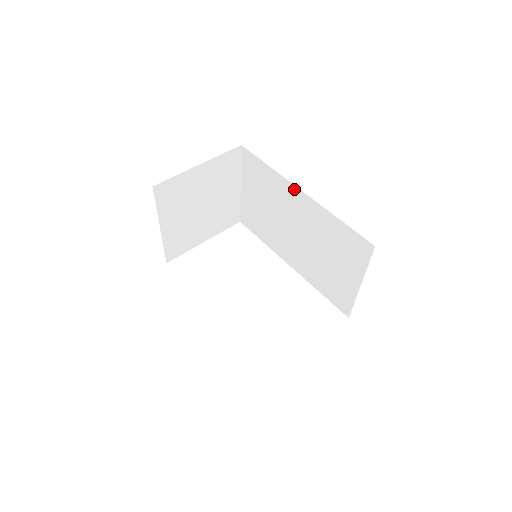
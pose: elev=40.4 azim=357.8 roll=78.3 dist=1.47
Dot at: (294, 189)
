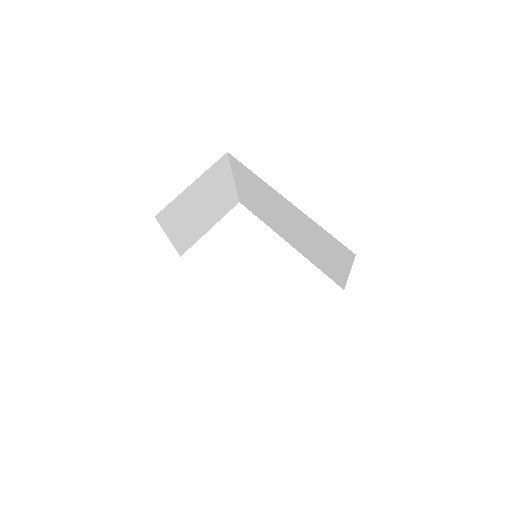
Dot at: (281, 197)
